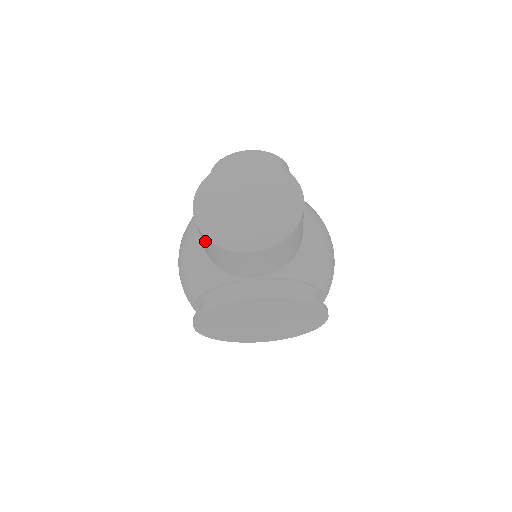
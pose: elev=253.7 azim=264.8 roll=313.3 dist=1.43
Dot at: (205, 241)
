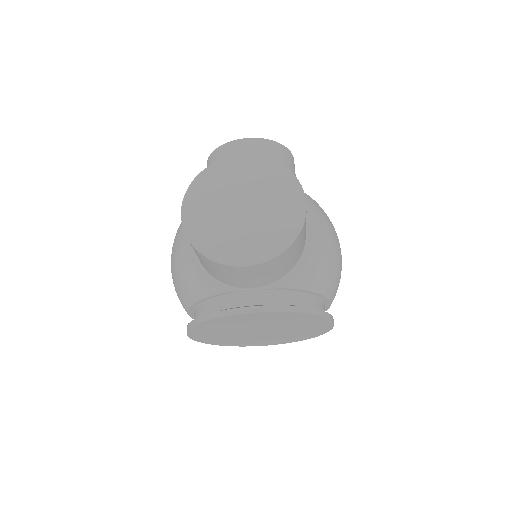
Dot at: (195, 251)
